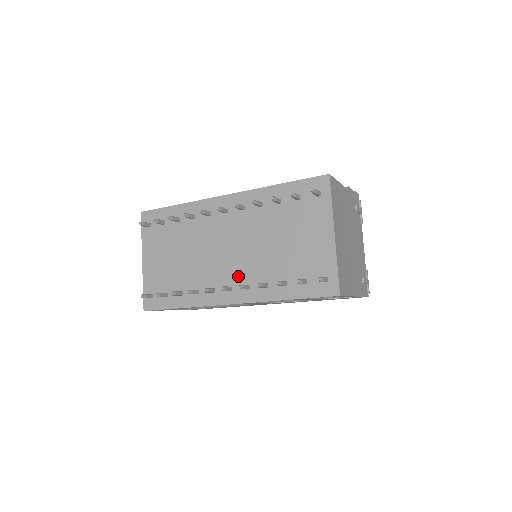
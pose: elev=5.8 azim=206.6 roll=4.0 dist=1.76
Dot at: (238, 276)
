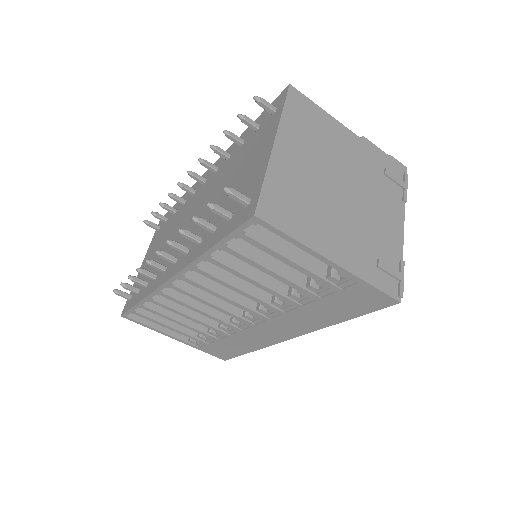
Dot at: (186, 243)
